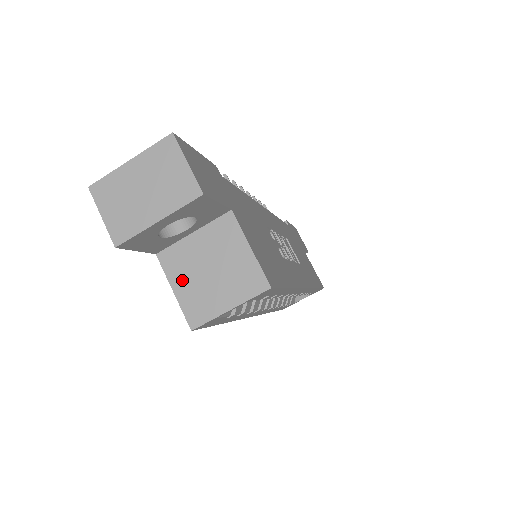
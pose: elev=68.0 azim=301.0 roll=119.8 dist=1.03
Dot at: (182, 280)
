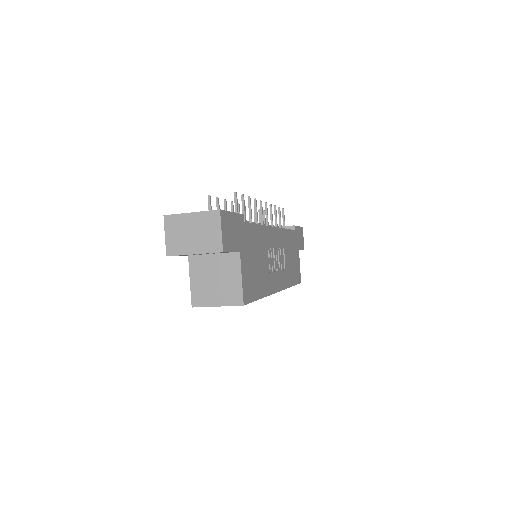
Dot at: (197, 277)
